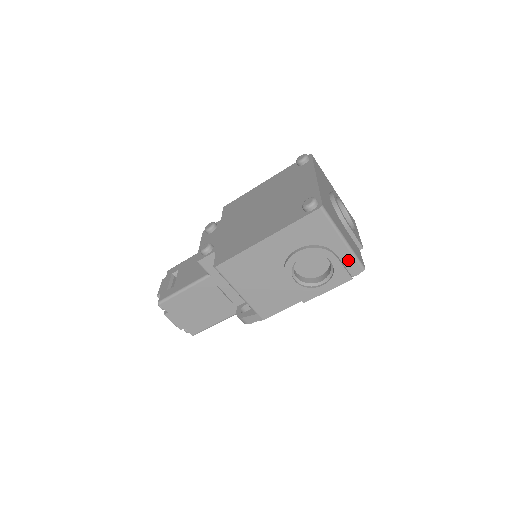
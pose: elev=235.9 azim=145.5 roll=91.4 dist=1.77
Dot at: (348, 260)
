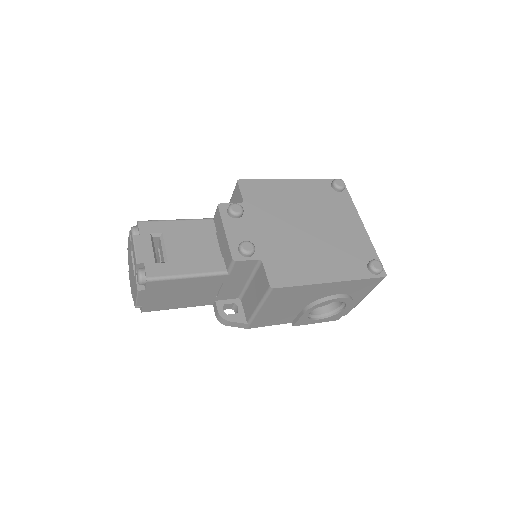
Dot at: (350, 308)
